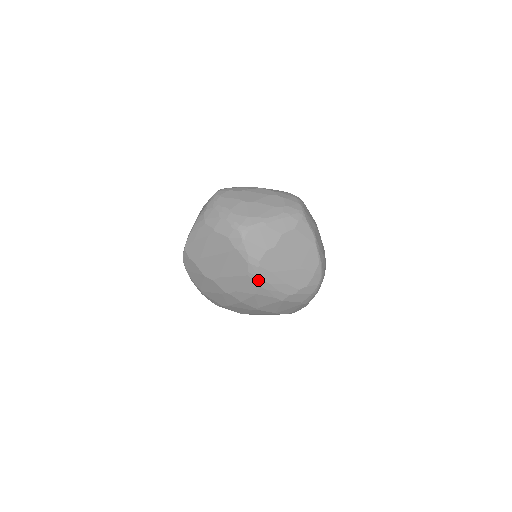
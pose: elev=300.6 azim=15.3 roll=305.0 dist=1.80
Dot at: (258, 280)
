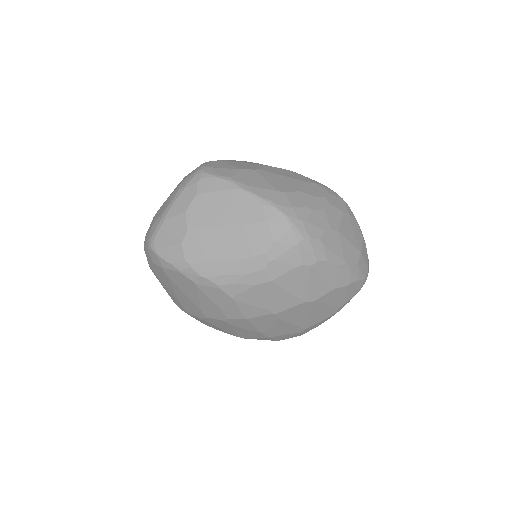
Dot at: (208, 281)
